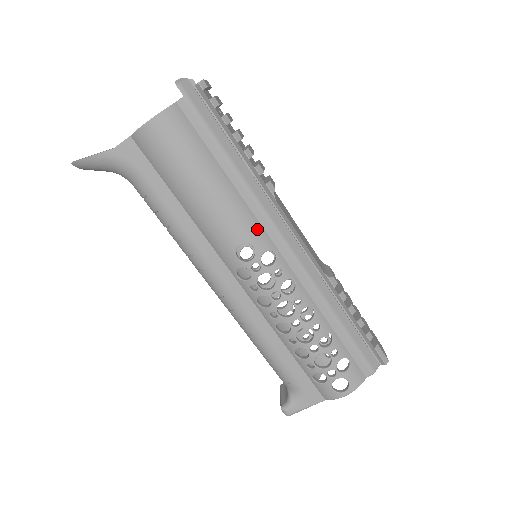
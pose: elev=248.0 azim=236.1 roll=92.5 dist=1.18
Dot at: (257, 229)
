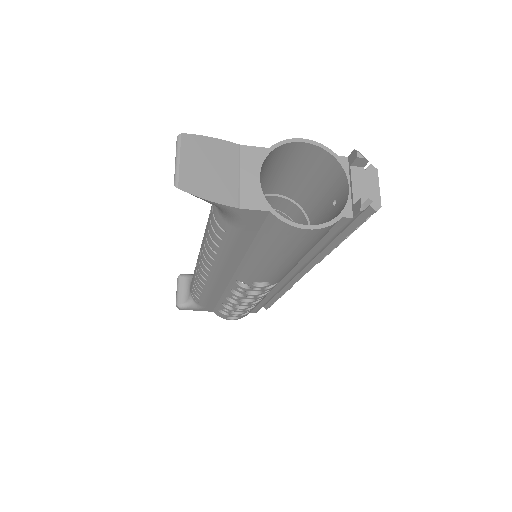
Dot at: (285, 275)
